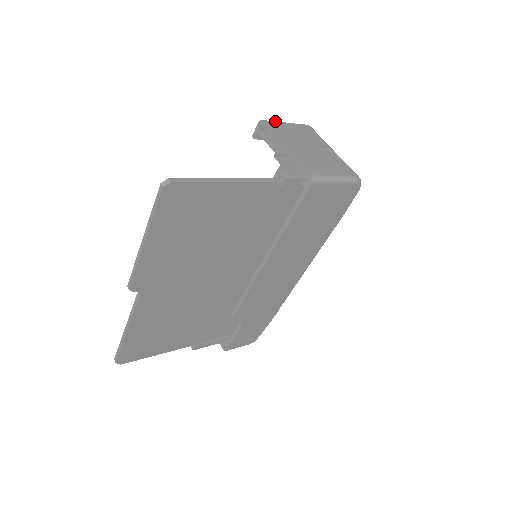
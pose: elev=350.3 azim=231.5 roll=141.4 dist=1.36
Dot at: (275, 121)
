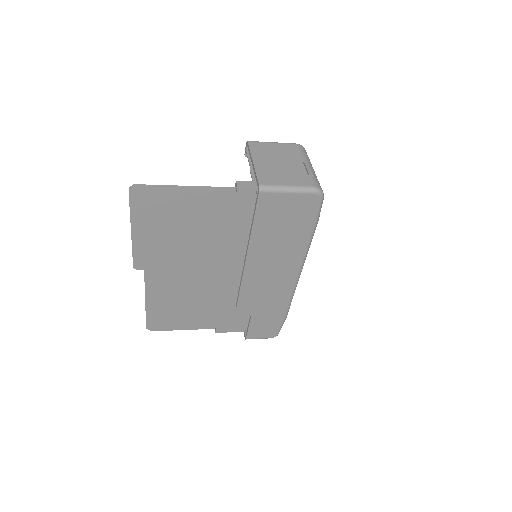
Dot at: occluded
